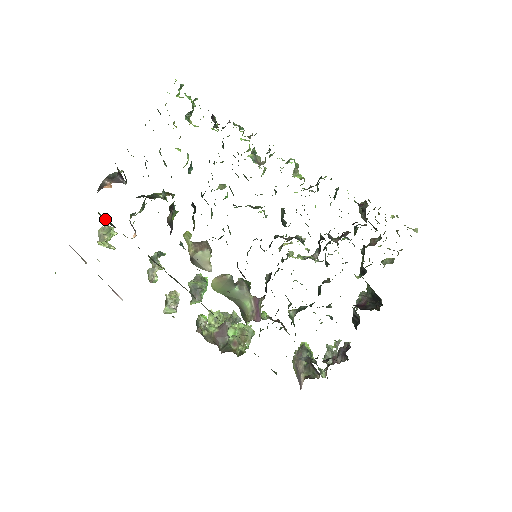
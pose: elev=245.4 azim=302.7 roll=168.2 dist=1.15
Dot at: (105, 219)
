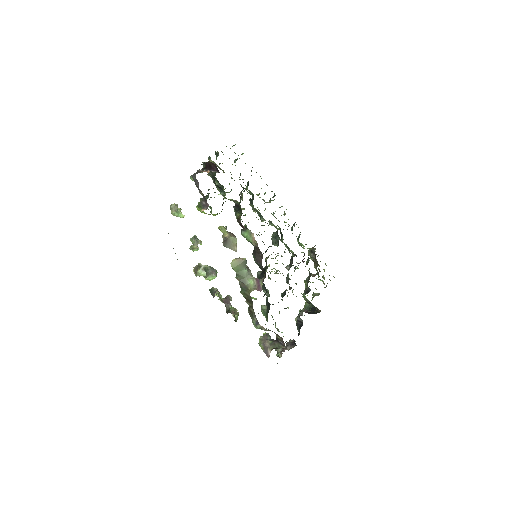
Dot at: occluded
